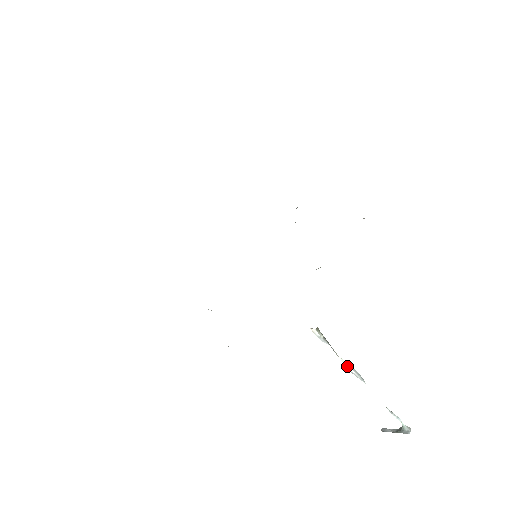
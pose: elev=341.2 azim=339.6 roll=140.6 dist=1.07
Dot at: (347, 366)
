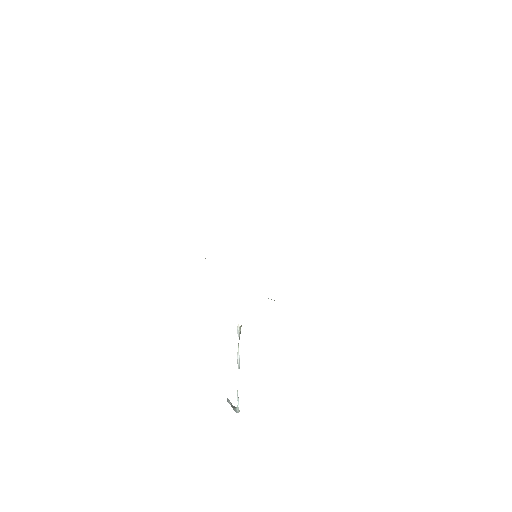
Dot at: (238, 355)
